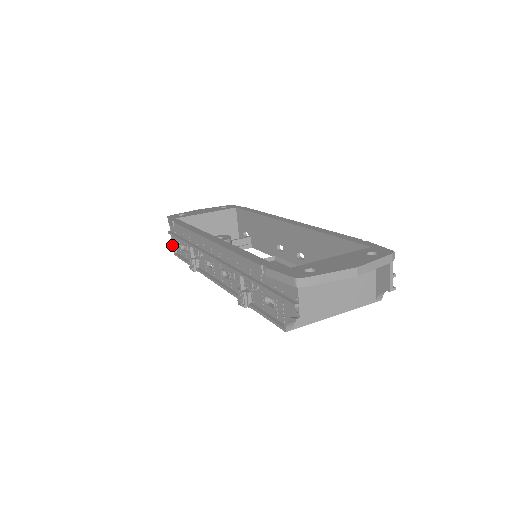
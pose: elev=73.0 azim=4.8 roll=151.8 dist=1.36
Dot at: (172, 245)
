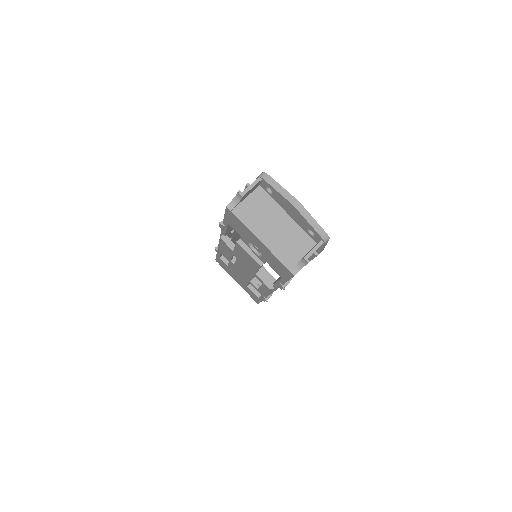
Dot at: occluded
